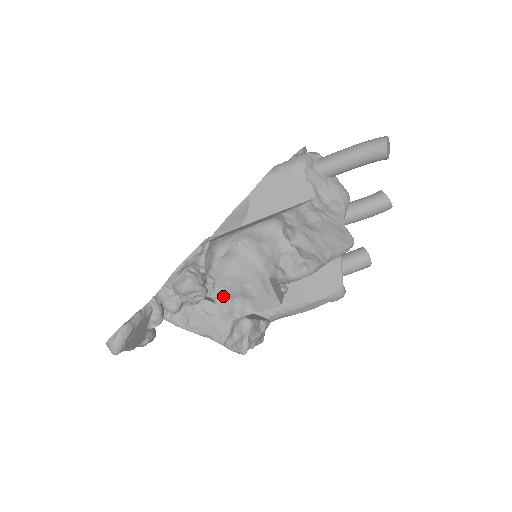
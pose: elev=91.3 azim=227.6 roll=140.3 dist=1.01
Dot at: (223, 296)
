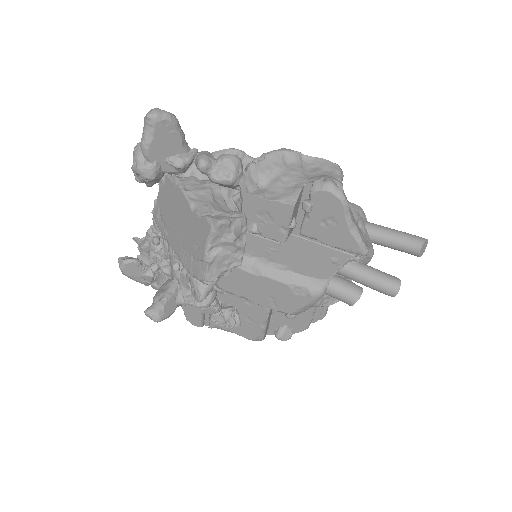
Dot at: (257, 172)
